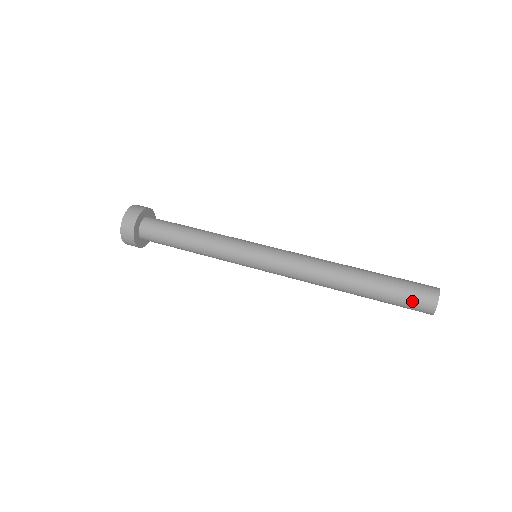
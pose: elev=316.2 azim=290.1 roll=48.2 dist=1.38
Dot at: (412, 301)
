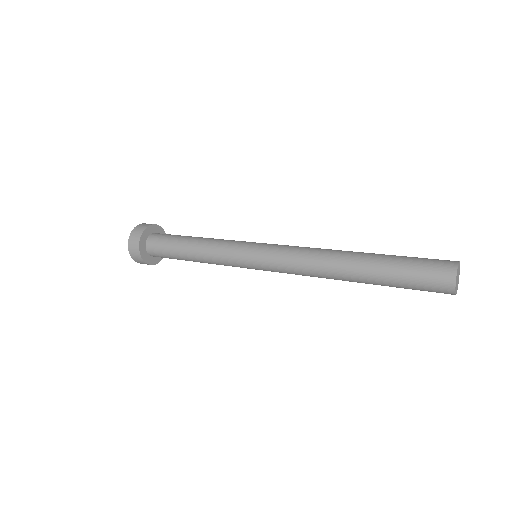
Dot at: (428, 260)
